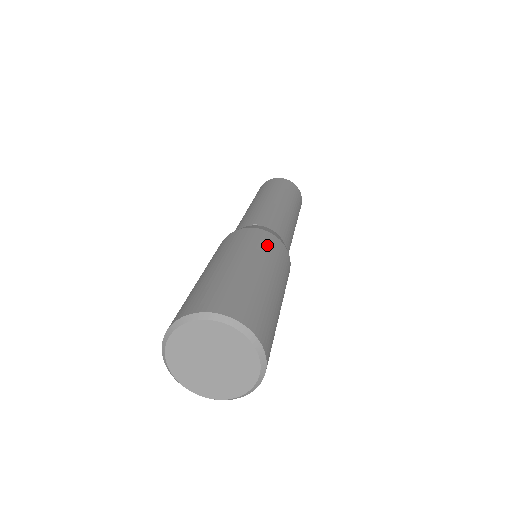
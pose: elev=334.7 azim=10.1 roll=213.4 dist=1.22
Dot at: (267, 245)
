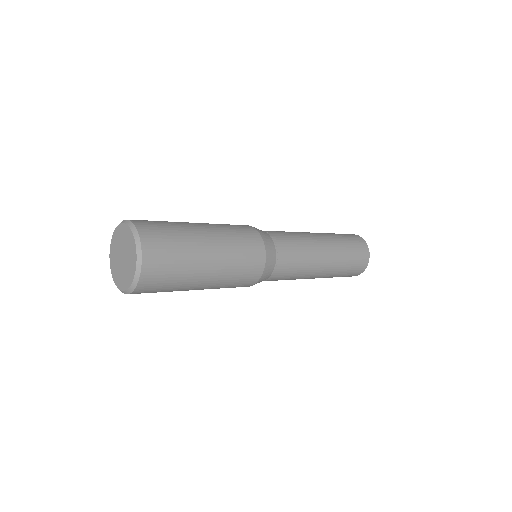
Dot at: (229, 224)
